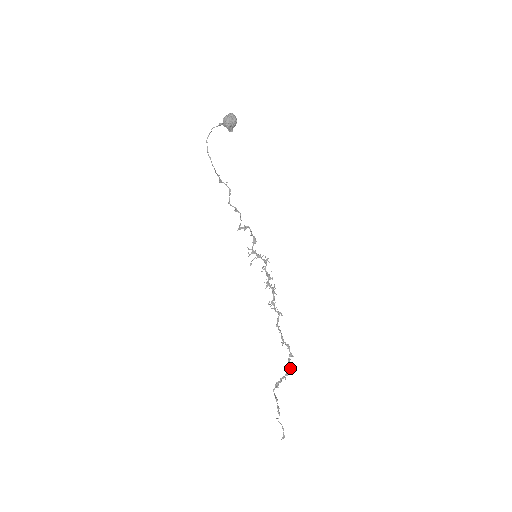
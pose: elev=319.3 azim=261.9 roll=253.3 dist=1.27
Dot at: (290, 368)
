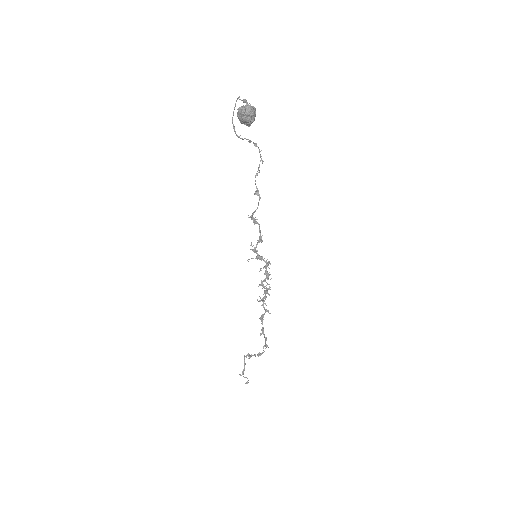
Dot at: (263, 352)
